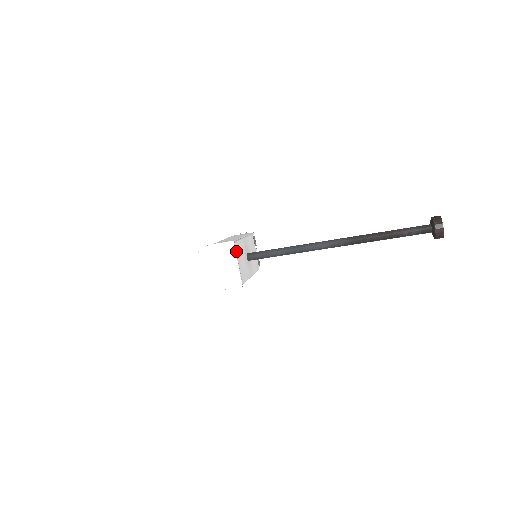
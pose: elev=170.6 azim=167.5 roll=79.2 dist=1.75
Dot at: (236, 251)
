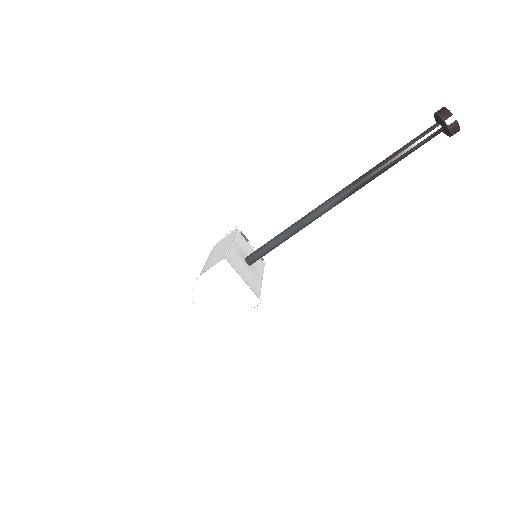
Dot at: (233, 267)
